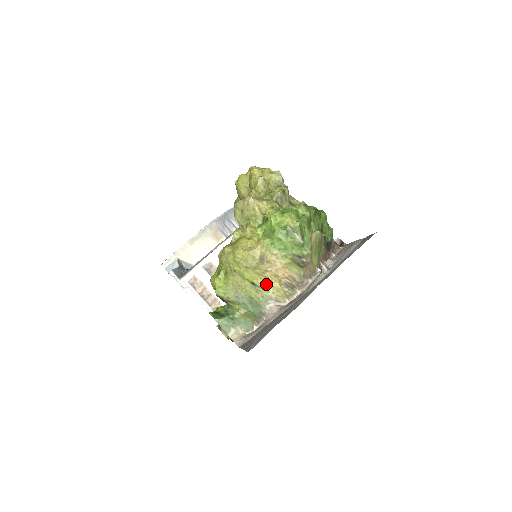
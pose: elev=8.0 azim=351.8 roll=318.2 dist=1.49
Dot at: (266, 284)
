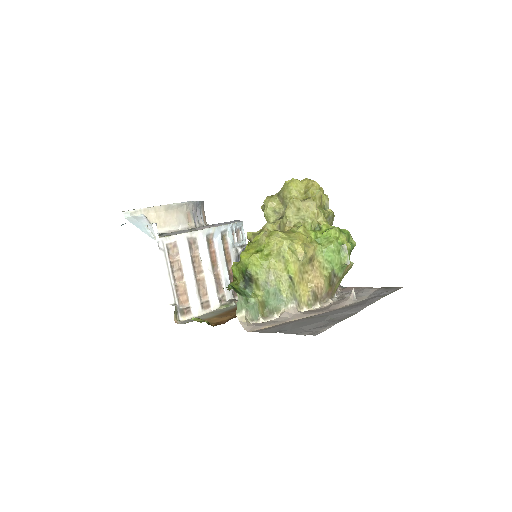
Dot at: (299, 284)
